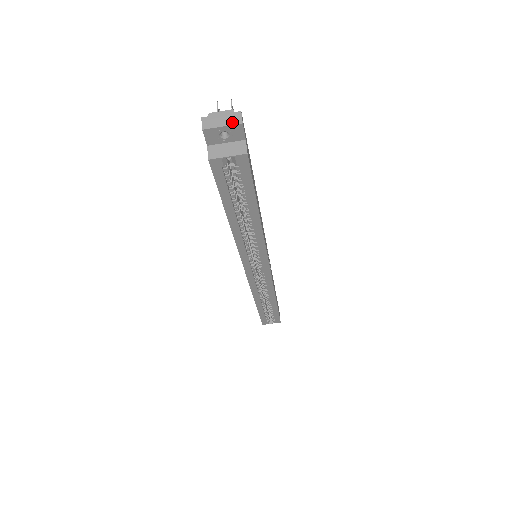
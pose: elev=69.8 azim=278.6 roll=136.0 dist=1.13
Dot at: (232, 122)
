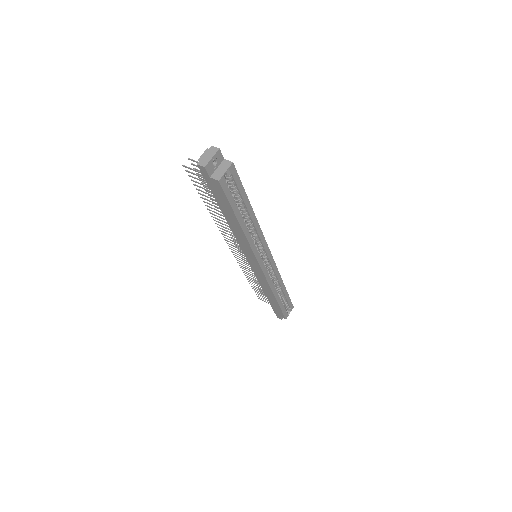
Dot at: (214, 152)
